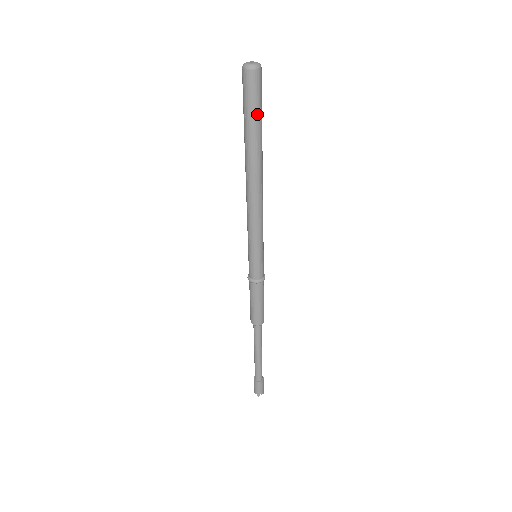
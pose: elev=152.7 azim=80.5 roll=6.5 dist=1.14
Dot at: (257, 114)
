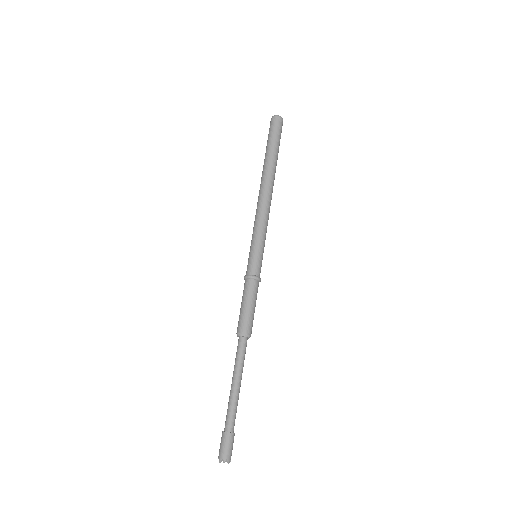
Dot at: (273, 141)
